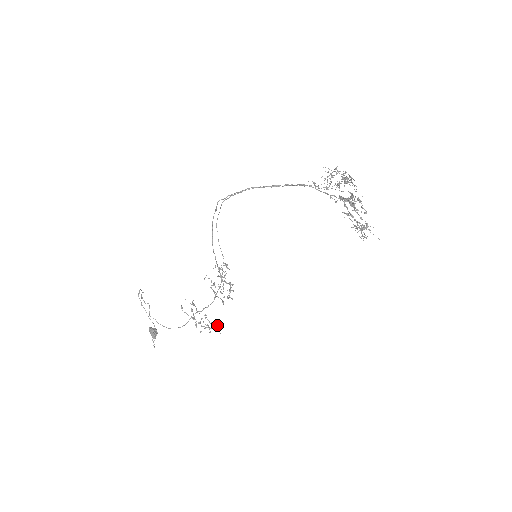
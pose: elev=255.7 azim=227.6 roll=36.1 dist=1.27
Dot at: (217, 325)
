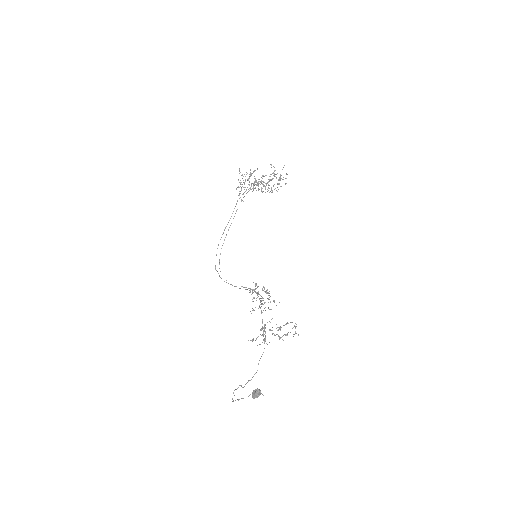
Dot at: (294, 334)
